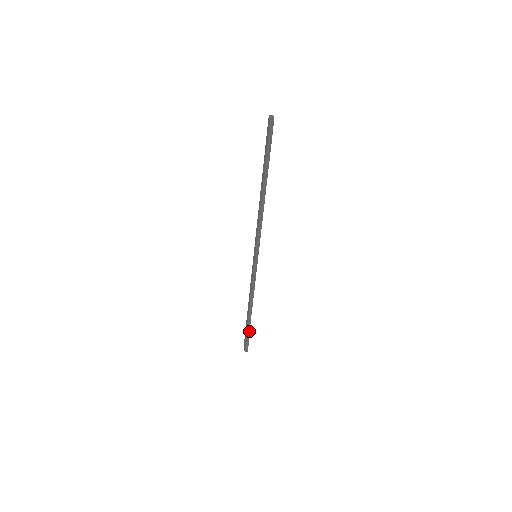
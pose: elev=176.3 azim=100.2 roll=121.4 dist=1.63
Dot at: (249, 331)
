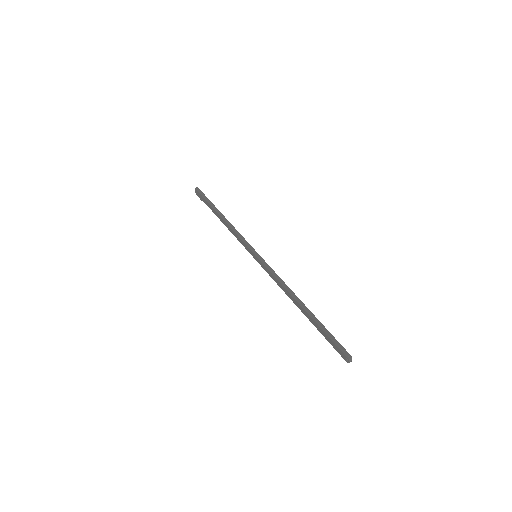
Dot at: occluded
